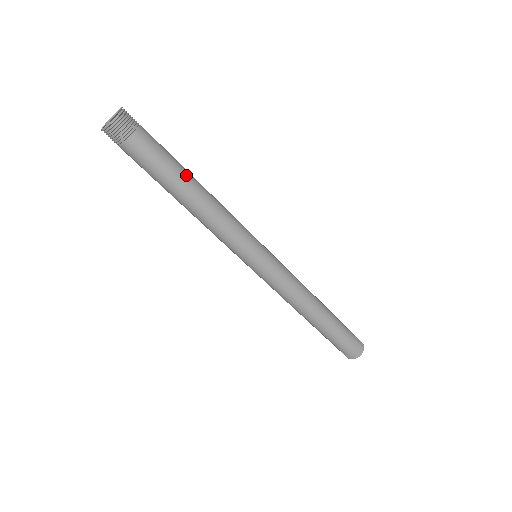
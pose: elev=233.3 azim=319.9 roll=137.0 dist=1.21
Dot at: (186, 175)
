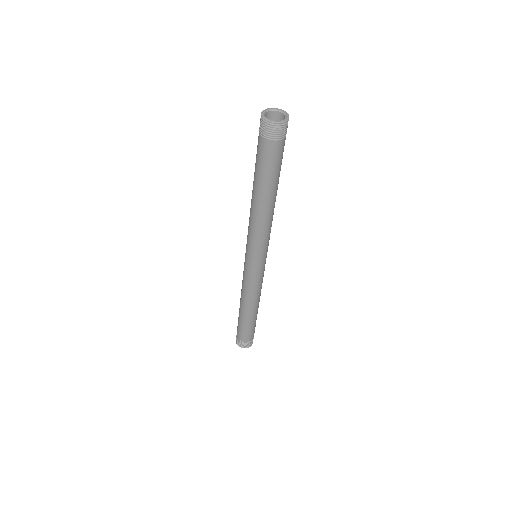
Dot at: (278, 182)
